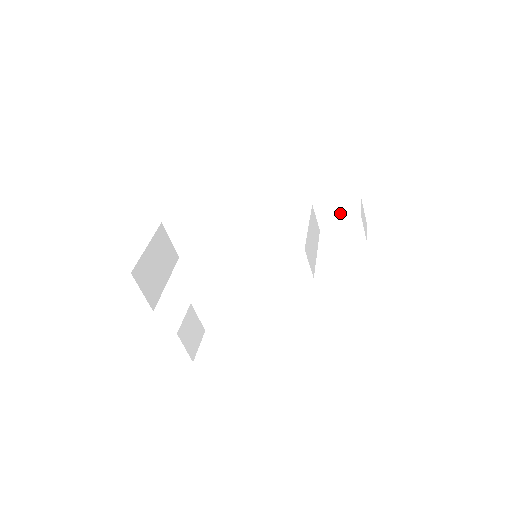
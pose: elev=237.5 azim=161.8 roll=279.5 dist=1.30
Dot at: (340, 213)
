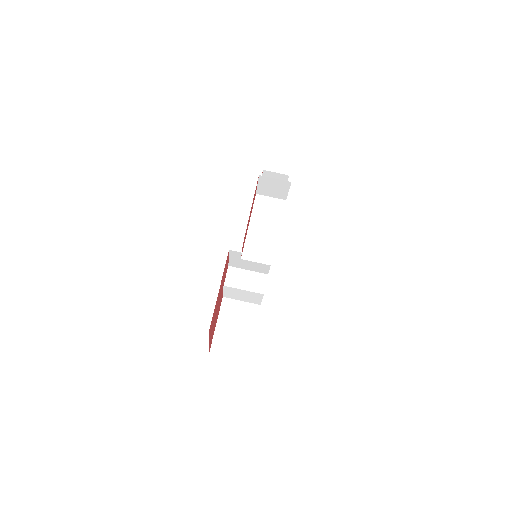
Dot at: occluded
